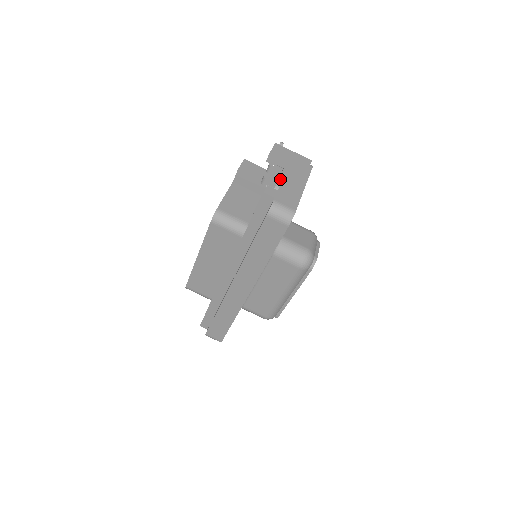
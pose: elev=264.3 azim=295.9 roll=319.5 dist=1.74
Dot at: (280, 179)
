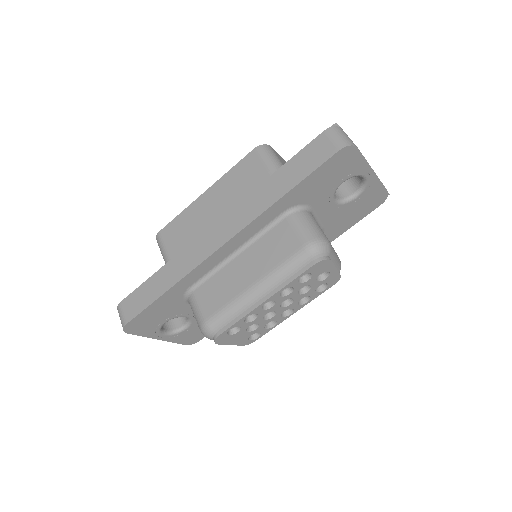
Dot at: occluded
